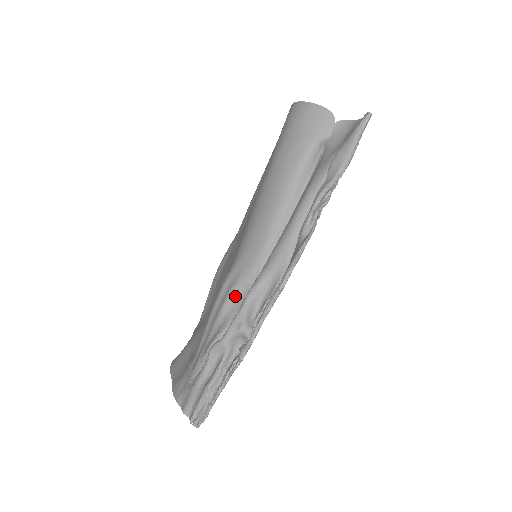
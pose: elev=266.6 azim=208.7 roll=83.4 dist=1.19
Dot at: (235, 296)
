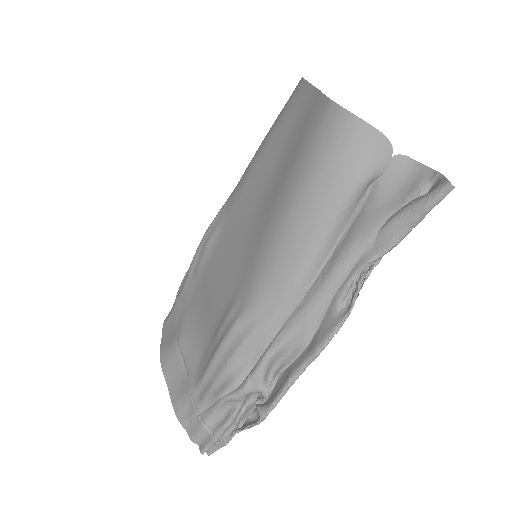
Dot at: (249, 349)
